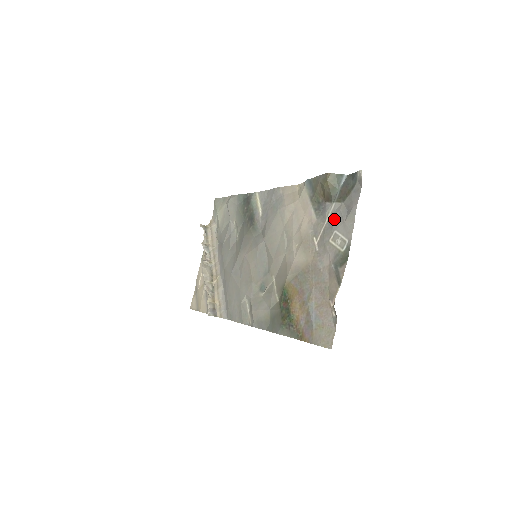
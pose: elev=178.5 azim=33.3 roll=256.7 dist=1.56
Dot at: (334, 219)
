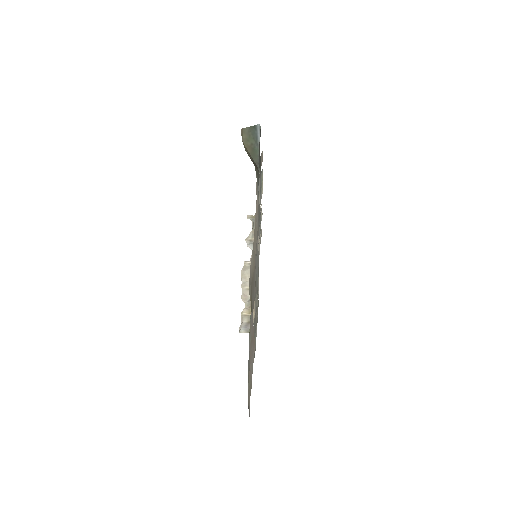
Dot at: occluded
